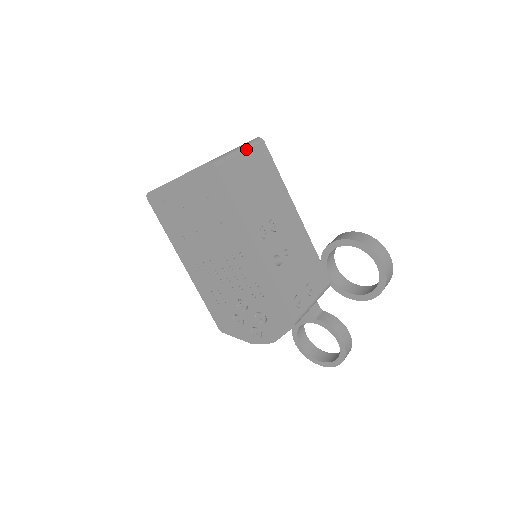
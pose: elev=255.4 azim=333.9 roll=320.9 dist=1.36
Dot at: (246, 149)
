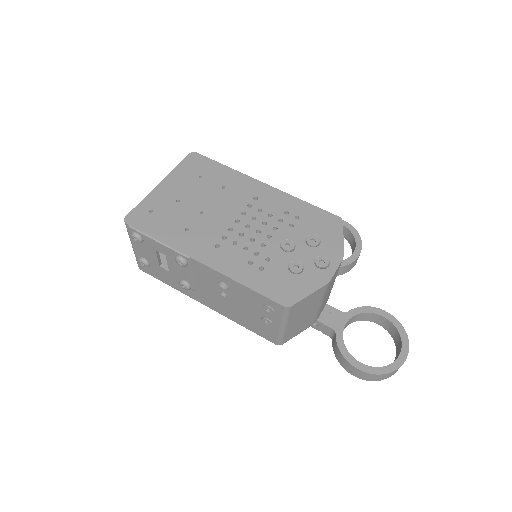
Dot at: occluded
